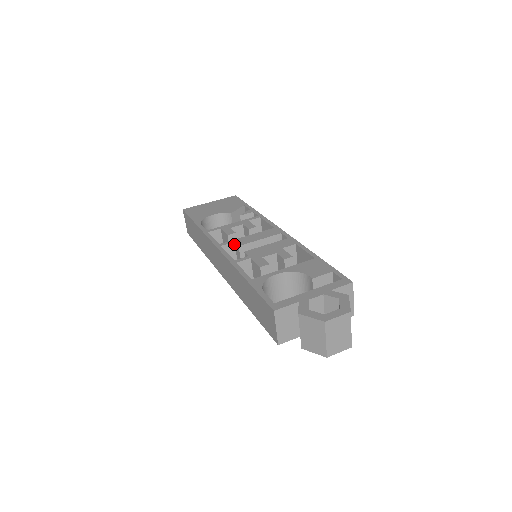
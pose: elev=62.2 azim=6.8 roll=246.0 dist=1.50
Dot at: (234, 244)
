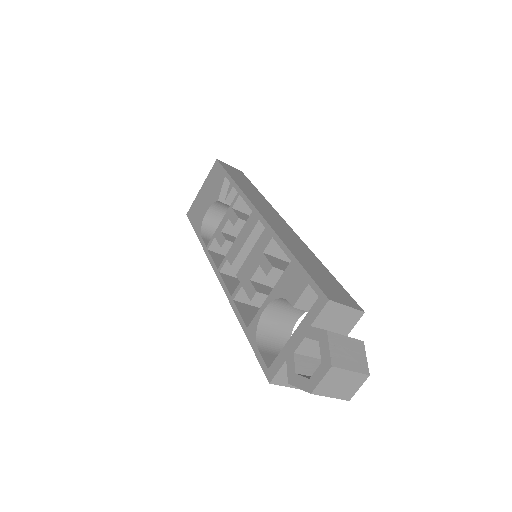
Dot at: occluded
